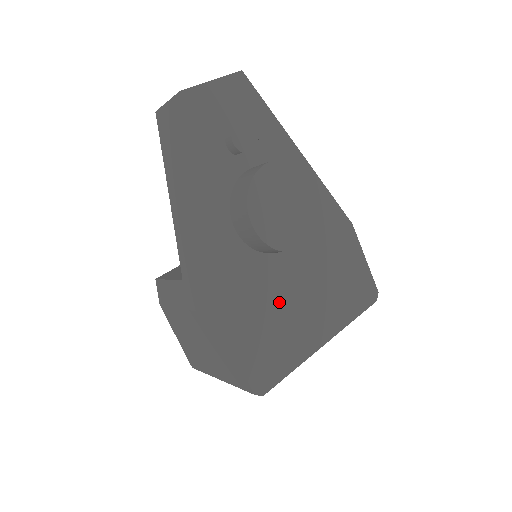
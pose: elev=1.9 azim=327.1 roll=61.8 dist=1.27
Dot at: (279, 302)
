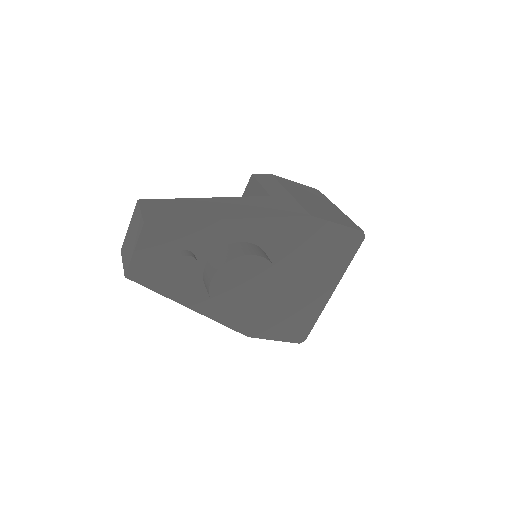
Dot at: (284, 302)
